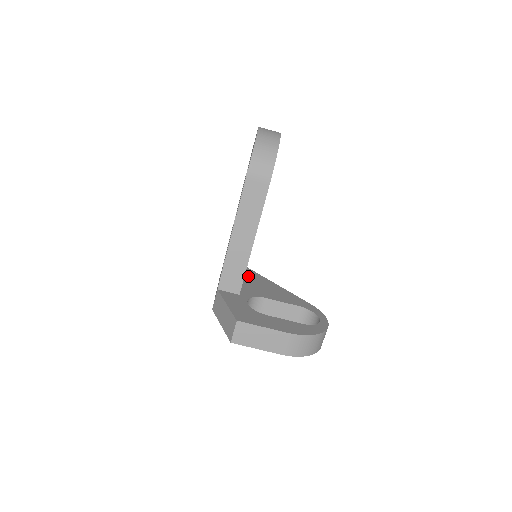
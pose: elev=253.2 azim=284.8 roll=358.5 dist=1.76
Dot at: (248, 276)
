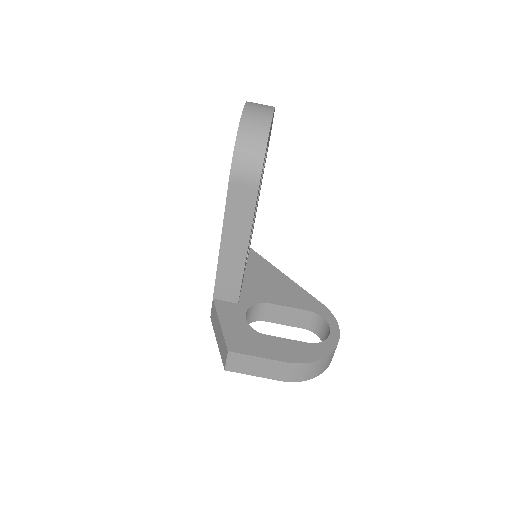
Dot at: (253, 267)
